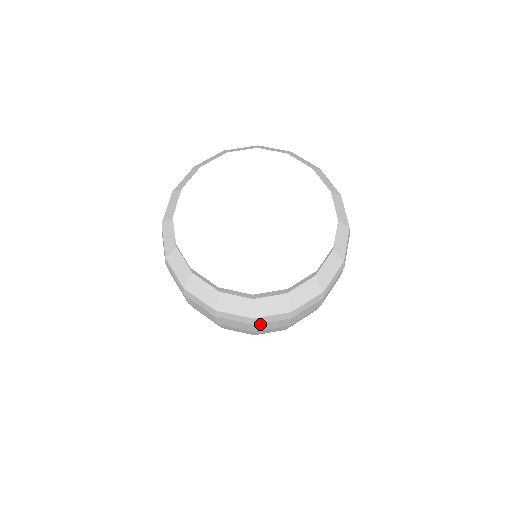
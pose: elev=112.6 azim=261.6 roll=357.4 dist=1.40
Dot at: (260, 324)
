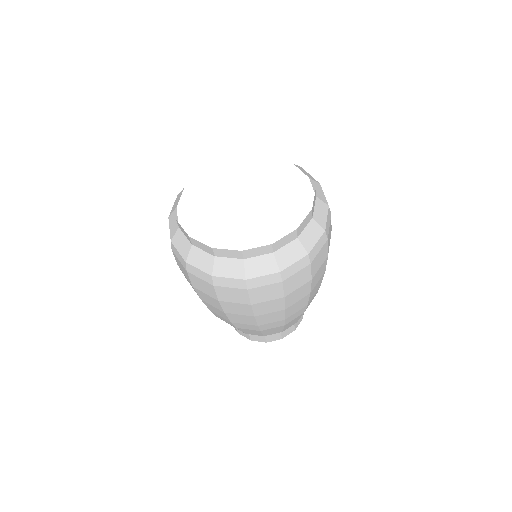
Dot at: (287, 280)
